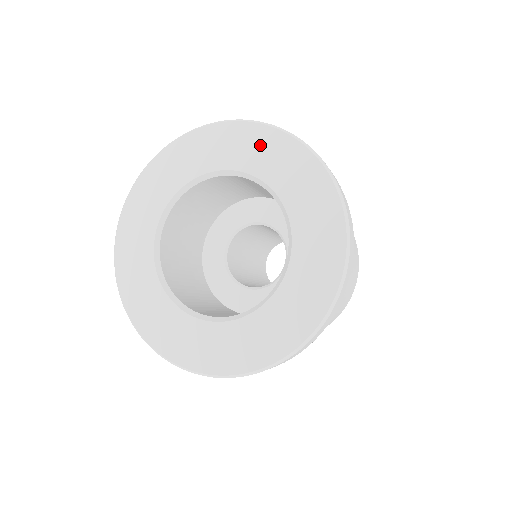
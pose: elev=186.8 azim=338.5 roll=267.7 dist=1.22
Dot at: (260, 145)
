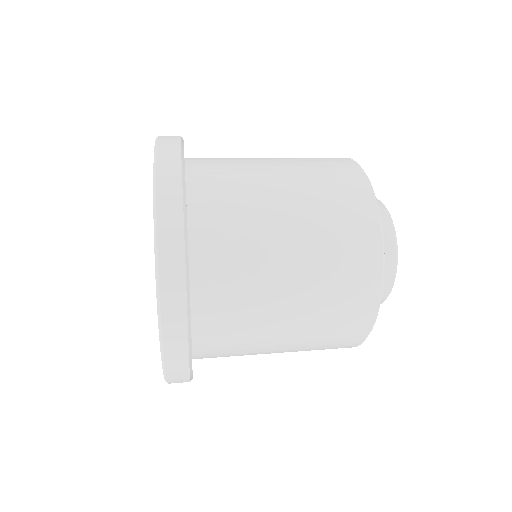
Dot at: occluded
